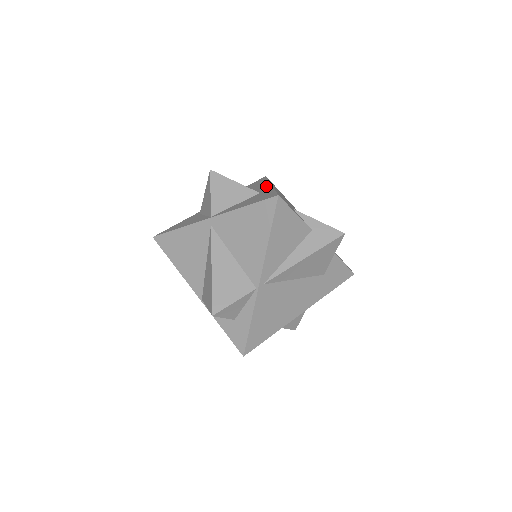
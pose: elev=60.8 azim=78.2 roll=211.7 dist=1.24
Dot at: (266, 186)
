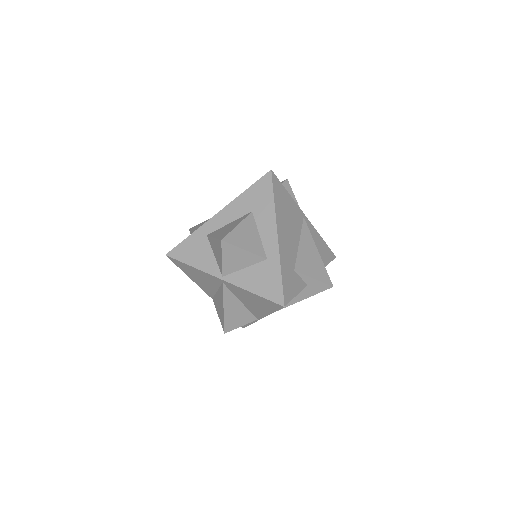
Dot at: (273, 238)
